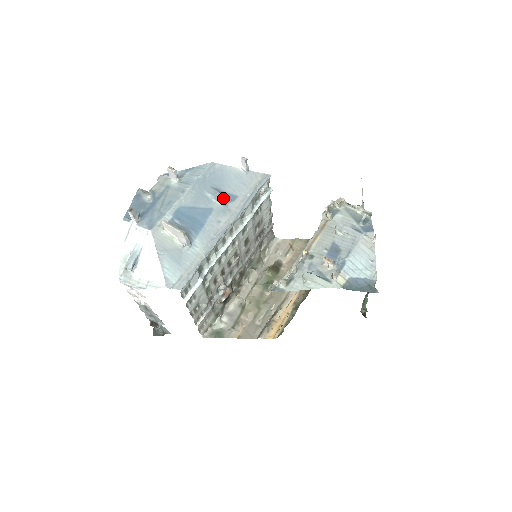
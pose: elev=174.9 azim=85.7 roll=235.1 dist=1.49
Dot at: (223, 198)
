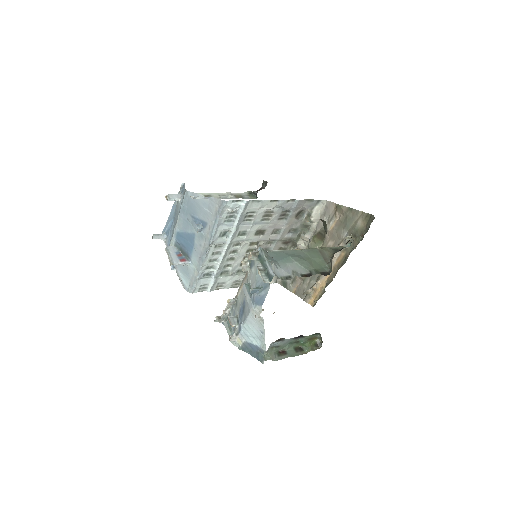
Dot at: (196, 227)
